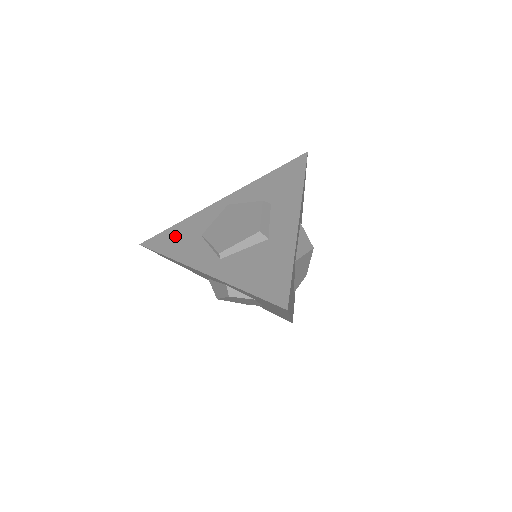
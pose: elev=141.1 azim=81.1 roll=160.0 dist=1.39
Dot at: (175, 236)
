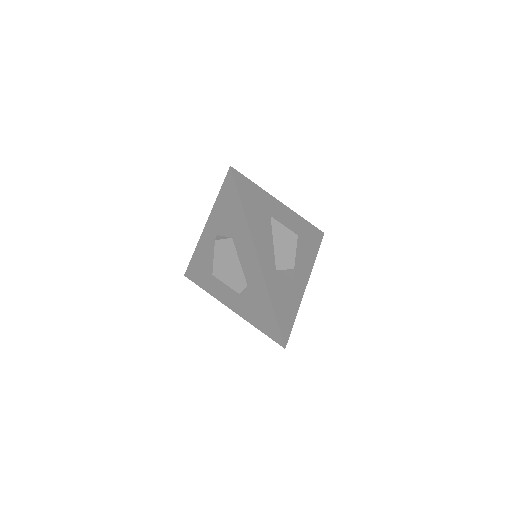
Dot at: occluded
